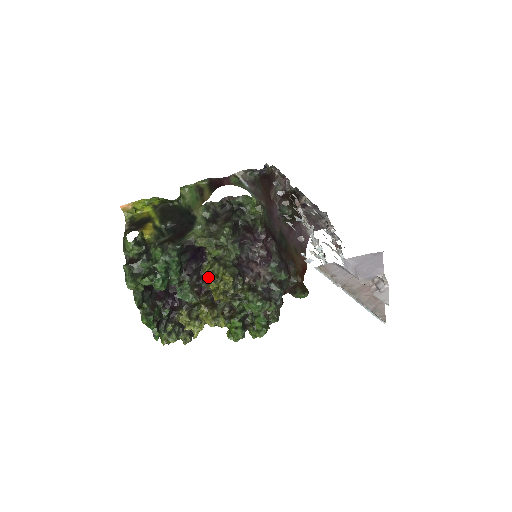
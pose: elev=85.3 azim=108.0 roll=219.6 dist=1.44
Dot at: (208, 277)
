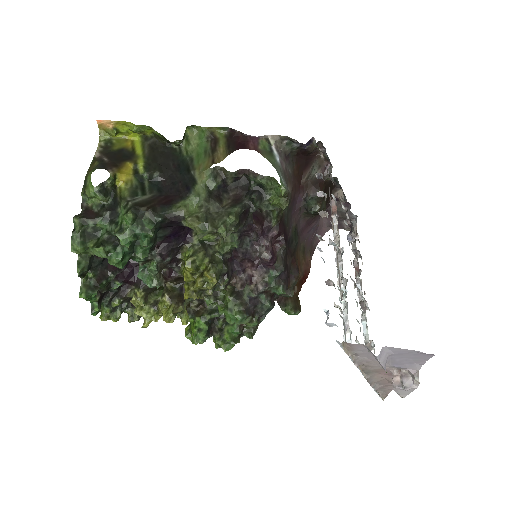
Dot at: (185, 267)
